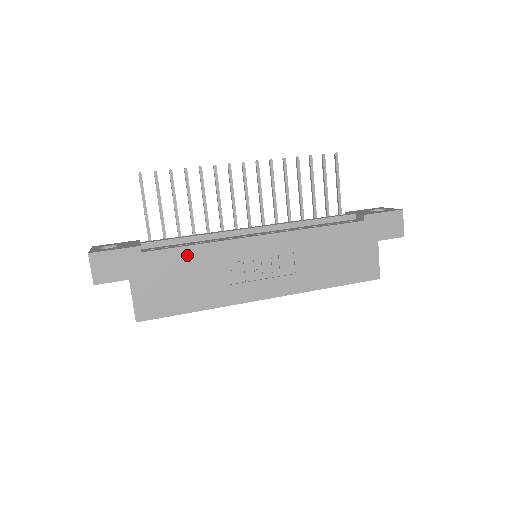
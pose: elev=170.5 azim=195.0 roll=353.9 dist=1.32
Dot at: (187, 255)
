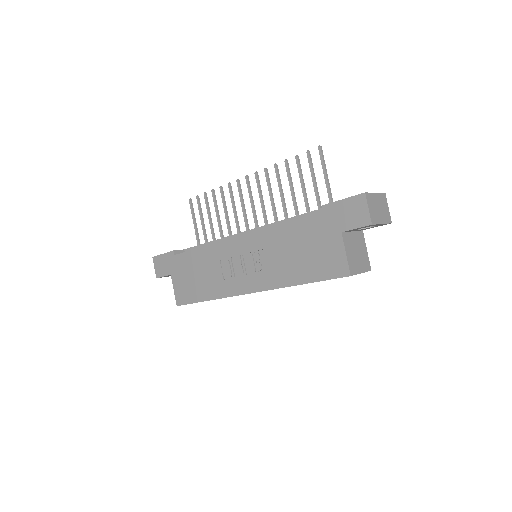
Dot at: (197, 256)
